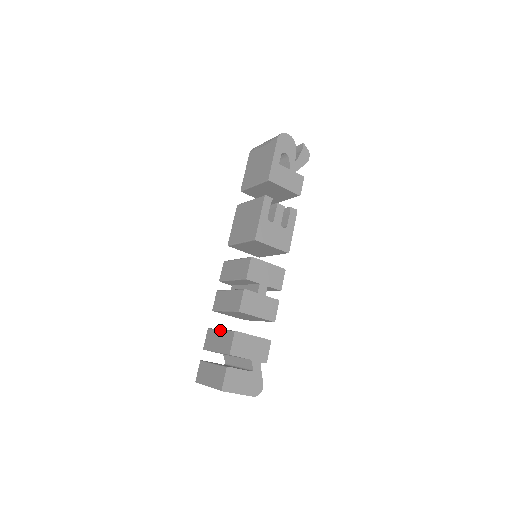
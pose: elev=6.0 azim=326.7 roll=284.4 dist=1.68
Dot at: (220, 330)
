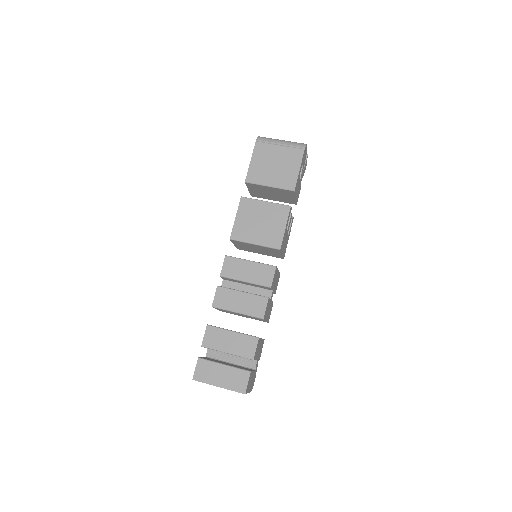
Dot at: (232, 332)
